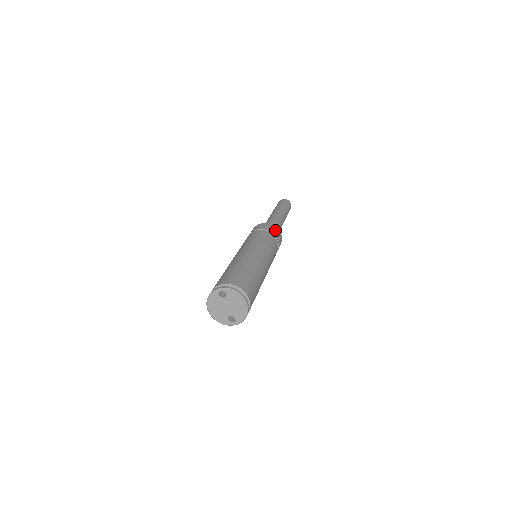
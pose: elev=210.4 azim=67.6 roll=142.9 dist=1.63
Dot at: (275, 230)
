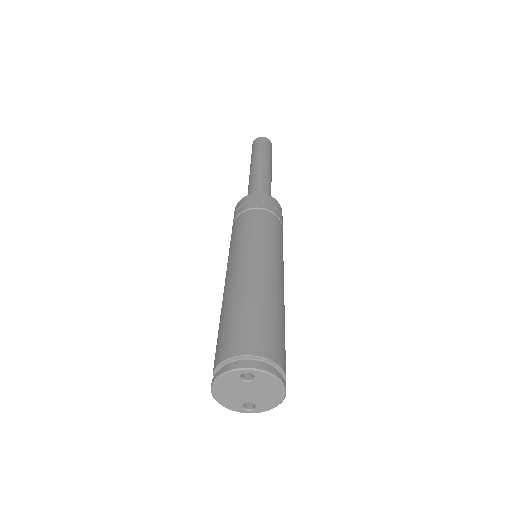
Dot at: (279, 209)
